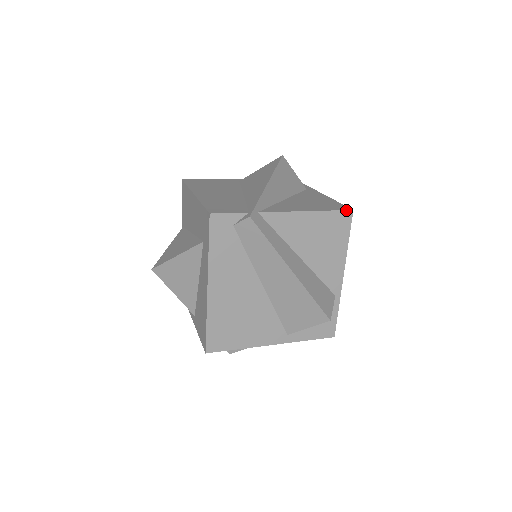
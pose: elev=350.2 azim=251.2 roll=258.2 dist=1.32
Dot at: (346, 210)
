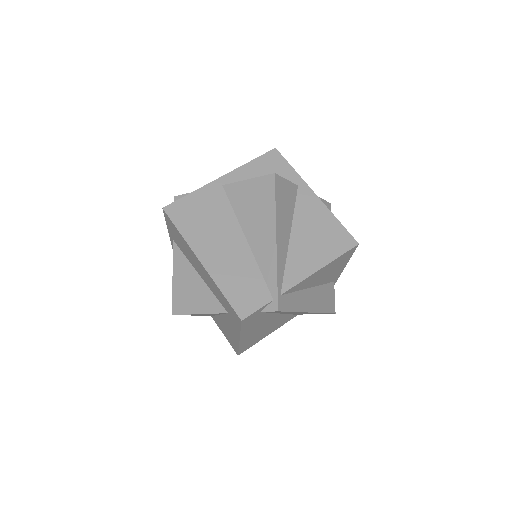
Dot at: (353, 248)
